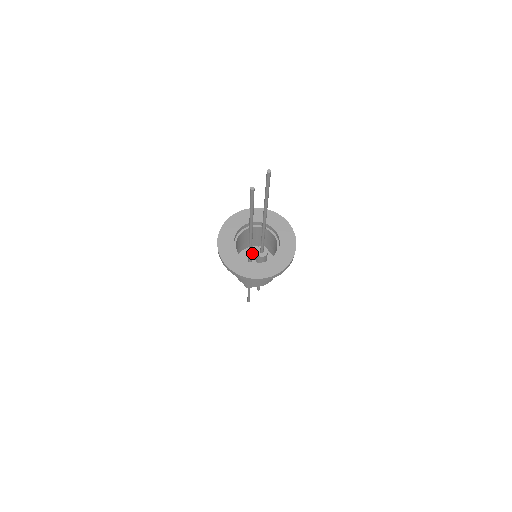
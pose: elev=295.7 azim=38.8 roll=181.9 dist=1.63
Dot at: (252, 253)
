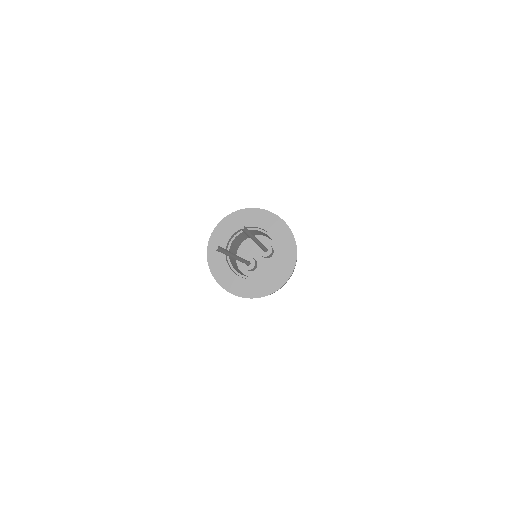
Dot at: occluded
